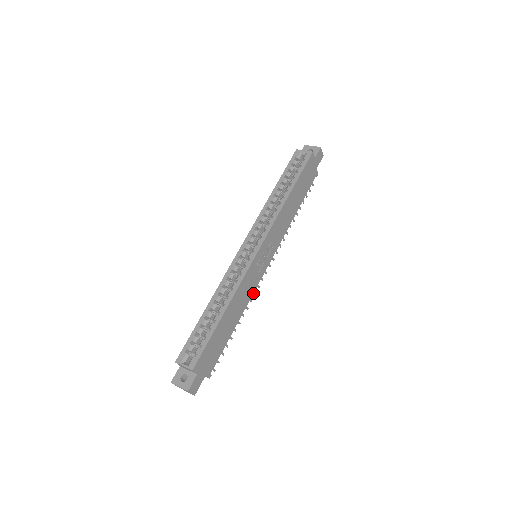
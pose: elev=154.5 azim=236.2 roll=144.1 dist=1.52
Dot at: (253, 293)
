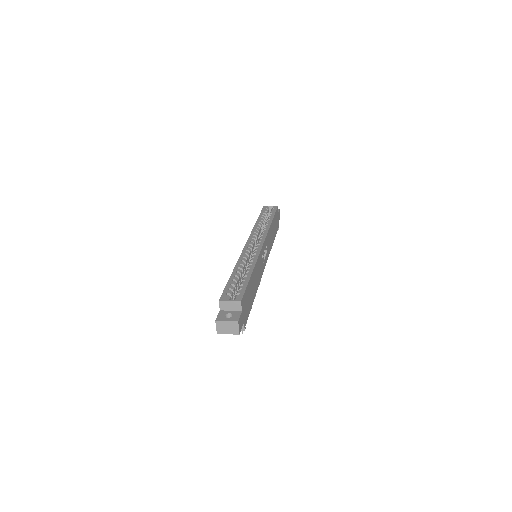
Dot at: (260, 280)
